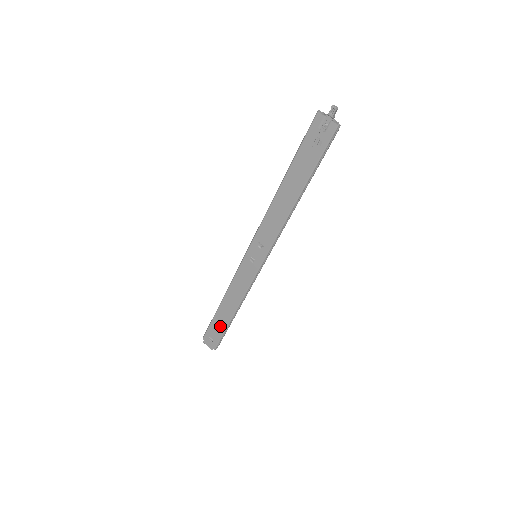
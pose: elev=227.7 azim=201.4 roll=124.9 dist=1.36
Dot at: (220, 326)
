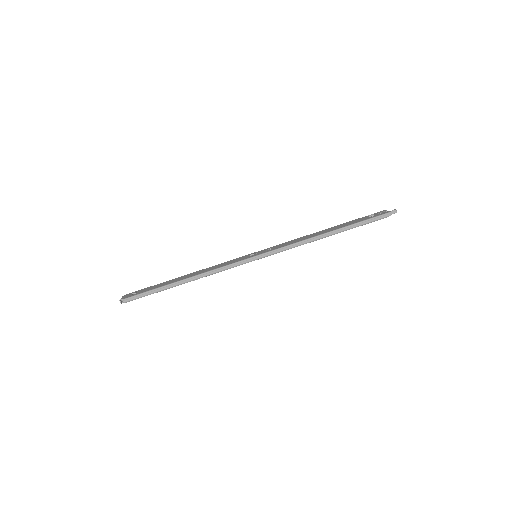
Dot at: (158, 286)
